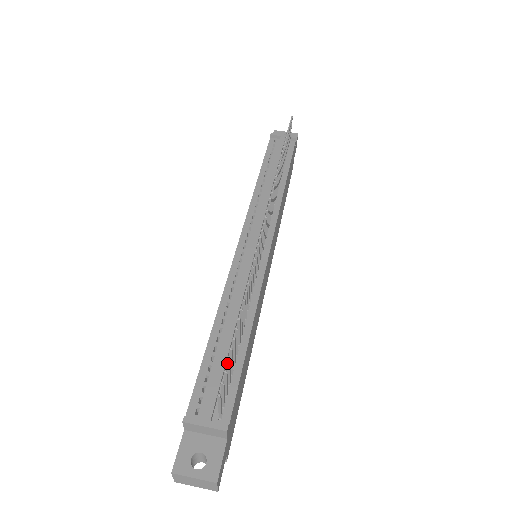
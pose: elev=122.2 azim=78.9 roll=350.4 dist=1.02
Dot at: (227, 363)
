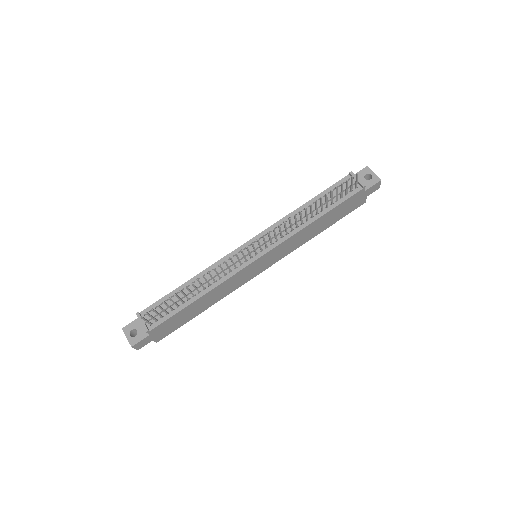
Dot at: (158, 306)
